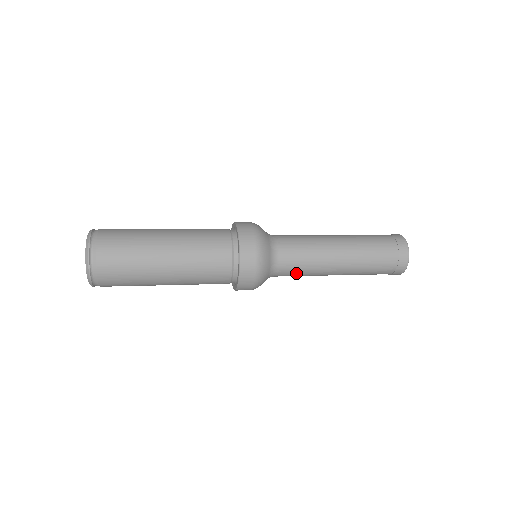
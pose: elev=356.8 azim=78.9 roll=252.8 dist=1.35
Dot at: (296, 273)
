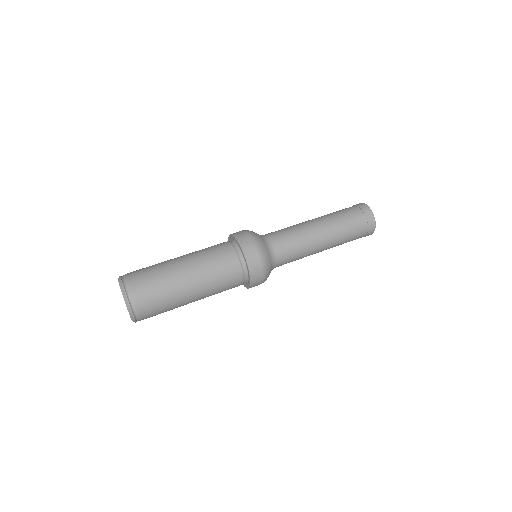
Dot at: occluded
